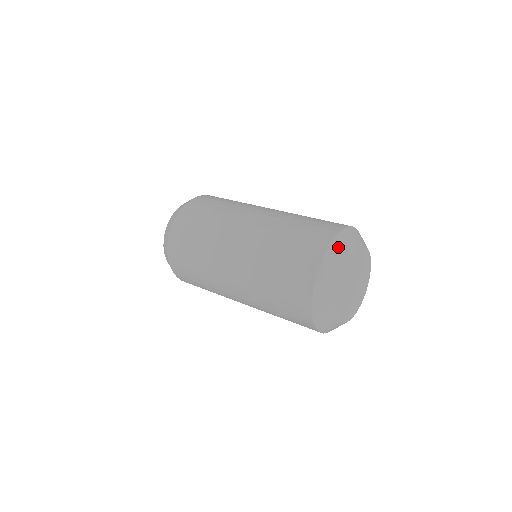
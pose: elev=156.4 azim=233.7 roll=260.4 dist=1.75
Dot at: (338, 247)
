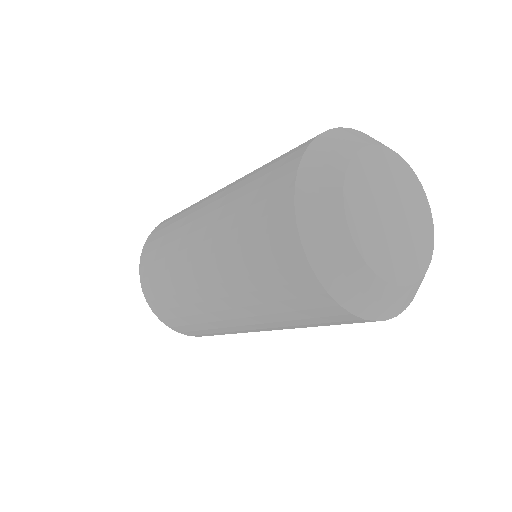
Dot at: (335, 138)
